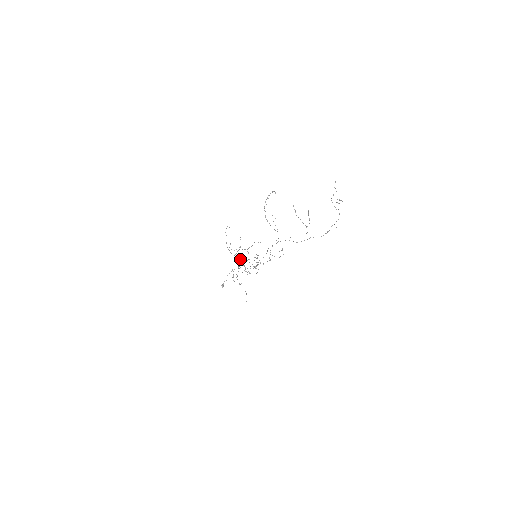
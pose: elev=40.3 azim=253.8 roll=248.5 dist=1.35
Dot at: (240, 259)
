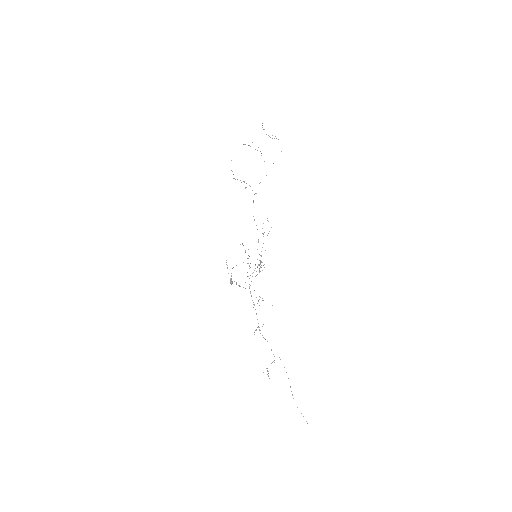
Dot at: occluded
